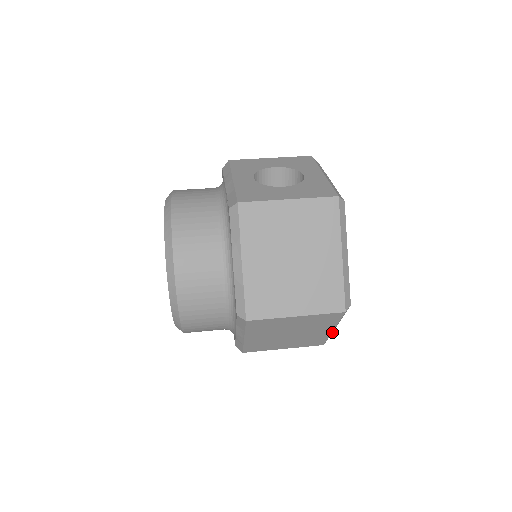
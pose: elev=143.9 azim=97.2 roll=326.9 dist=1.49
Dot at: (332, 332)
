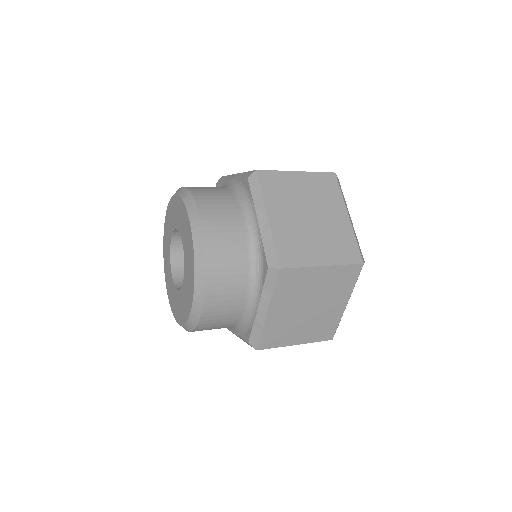
Dot at: occluded
